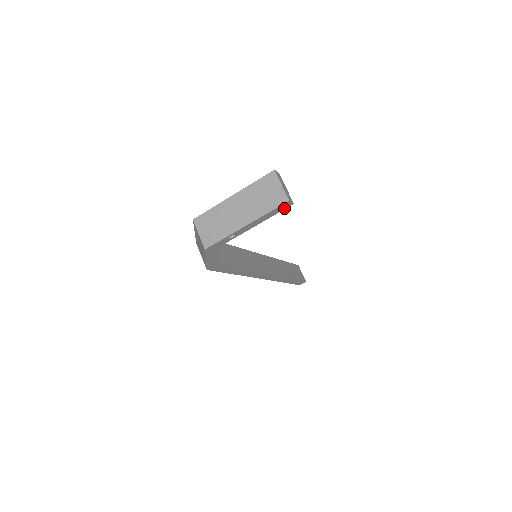
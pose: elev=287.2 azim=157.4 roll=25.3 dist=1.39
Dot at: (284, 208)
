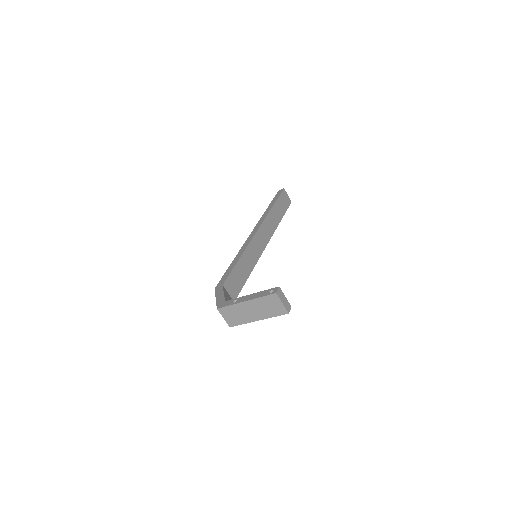
Dot at: occluded
